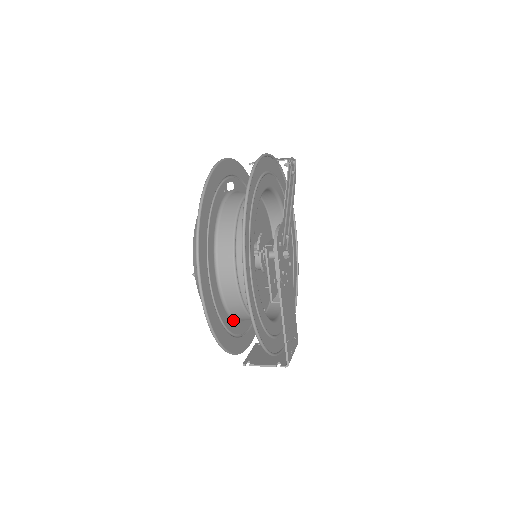
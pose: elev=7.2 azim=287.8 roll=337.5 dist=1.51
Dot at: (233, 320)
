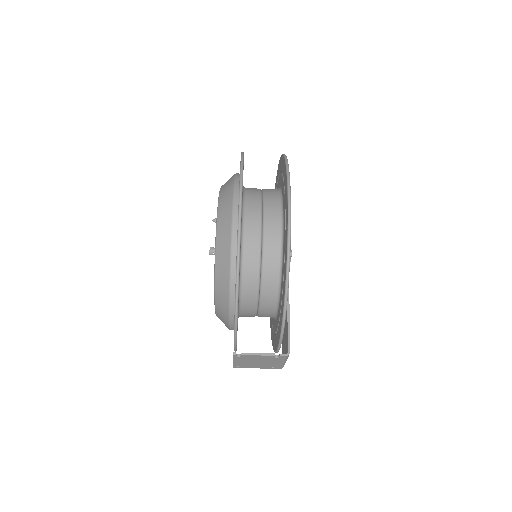
Dot at: (239, 284)
